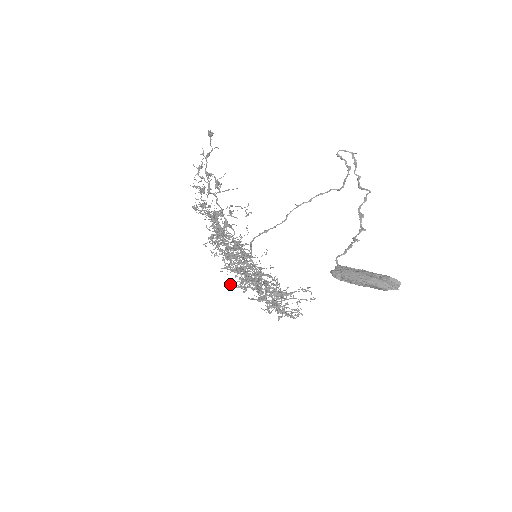
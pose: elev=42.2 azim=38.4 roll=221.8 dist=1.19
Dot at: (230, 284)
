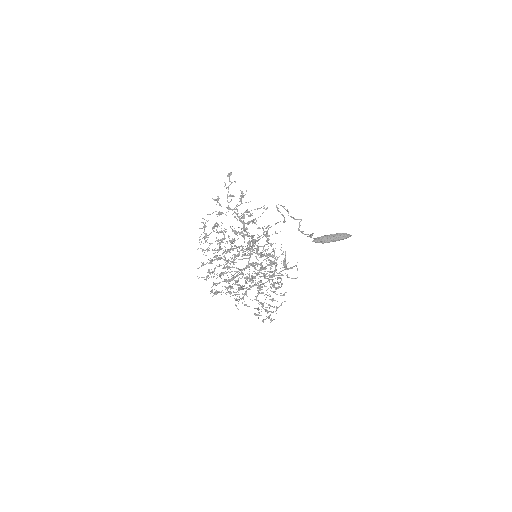
Dot at: (230, 293)
